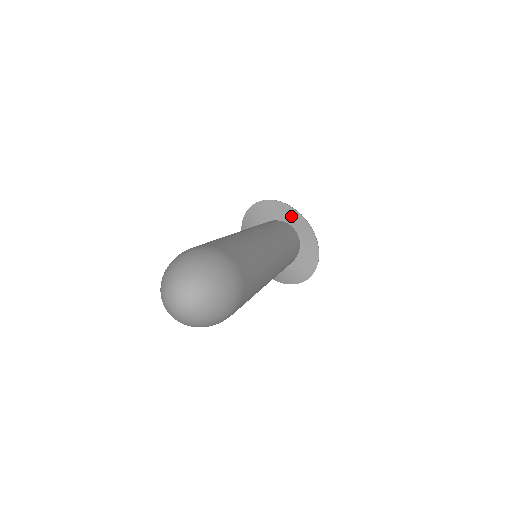
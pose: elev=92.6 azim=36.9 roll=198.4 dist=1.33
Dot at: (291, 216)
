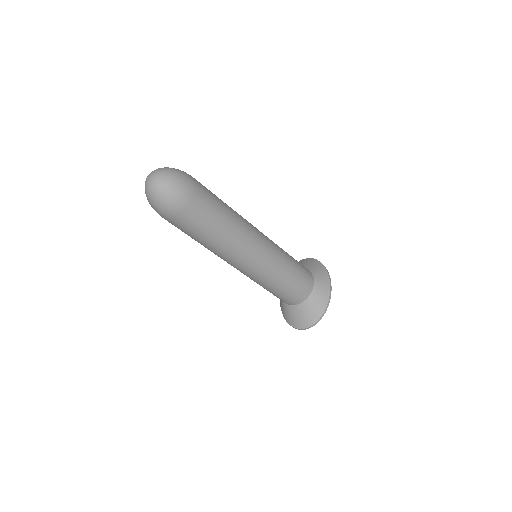
Dot at: (320, 272)
